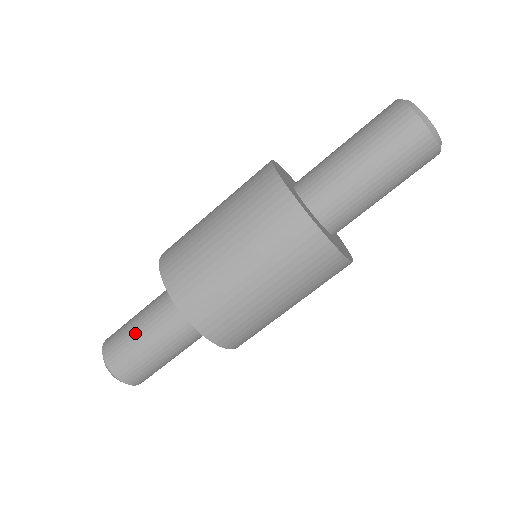
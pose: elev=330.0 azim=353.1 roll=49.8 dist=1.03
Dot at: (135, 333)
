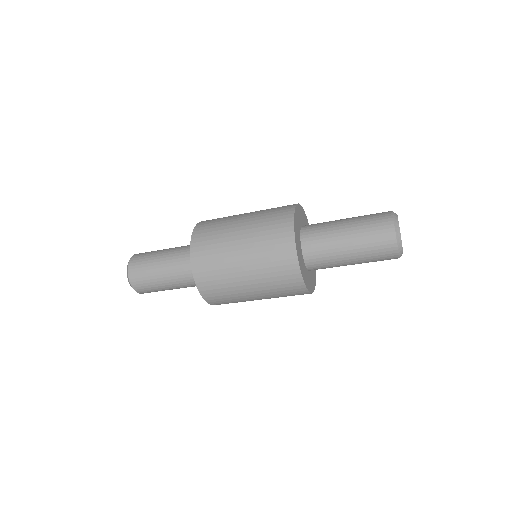
Dot at: (161, 250)
